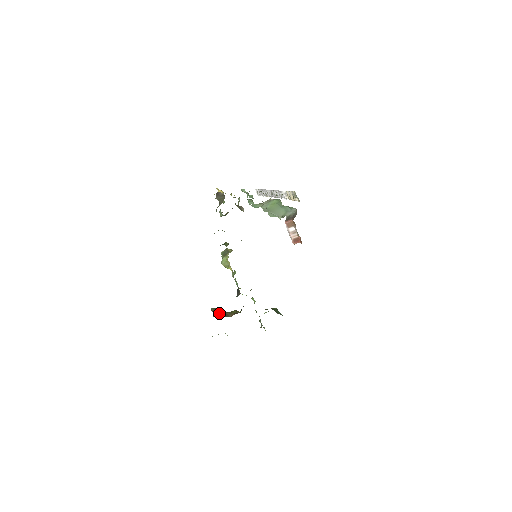
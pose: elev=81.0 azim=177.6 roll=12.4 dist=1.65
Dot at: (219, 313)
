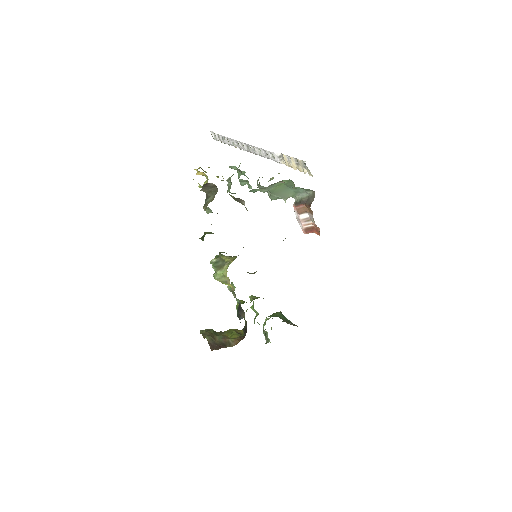
Dot at: (217, 343)
